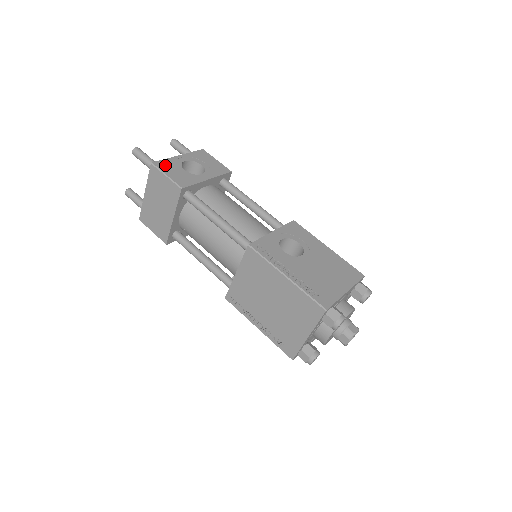
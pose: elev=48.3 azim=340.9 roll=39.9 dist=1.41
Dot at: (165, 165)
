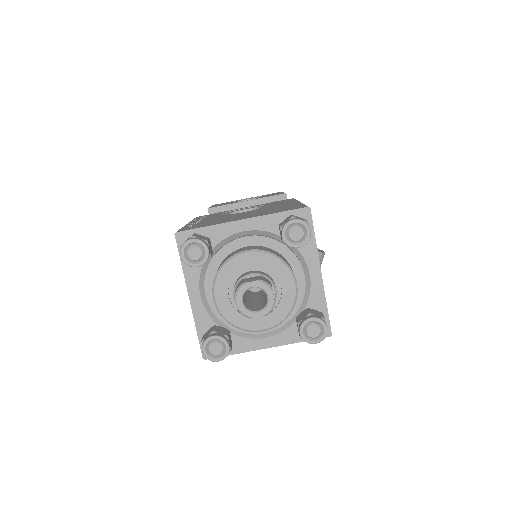
Dot at: occluded
